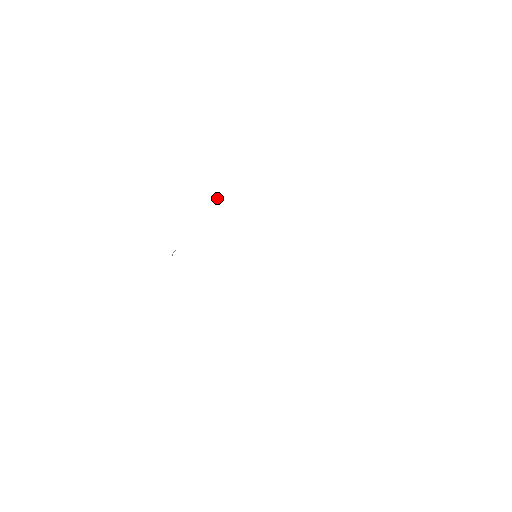
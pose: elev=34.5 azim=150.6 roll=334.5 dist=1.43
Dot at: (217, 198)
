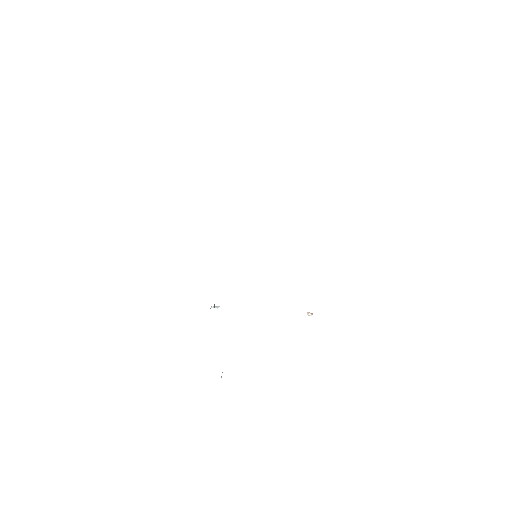
Dot at: (307, 313)
